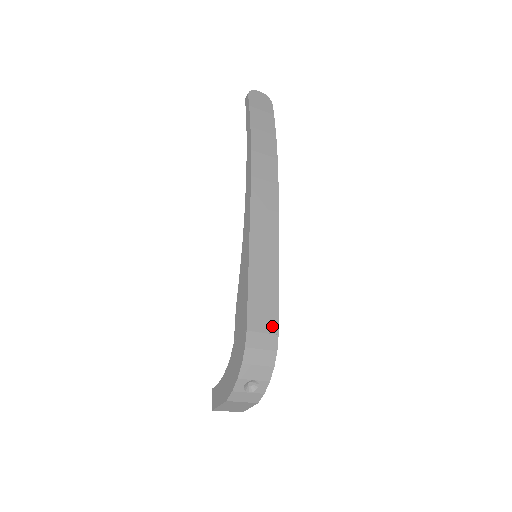
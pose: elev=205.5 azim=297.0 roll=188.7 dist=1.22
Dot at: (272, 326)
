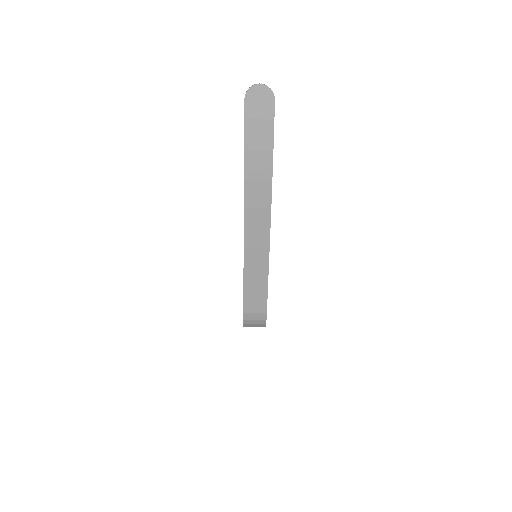
Dot at: (262, 309)
